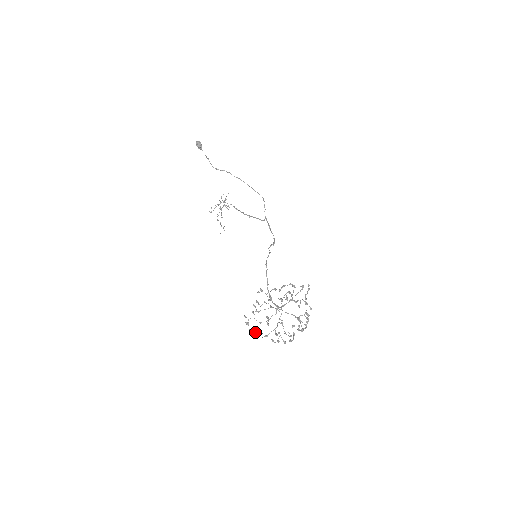
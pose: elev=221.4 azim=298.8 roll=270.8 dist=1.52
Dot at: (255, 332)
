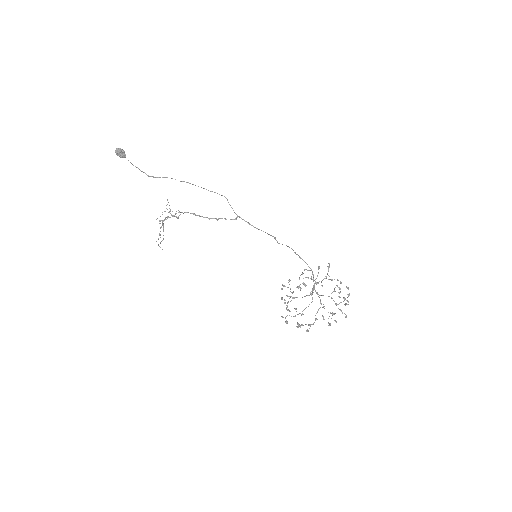
Dot at: (300, 326)
